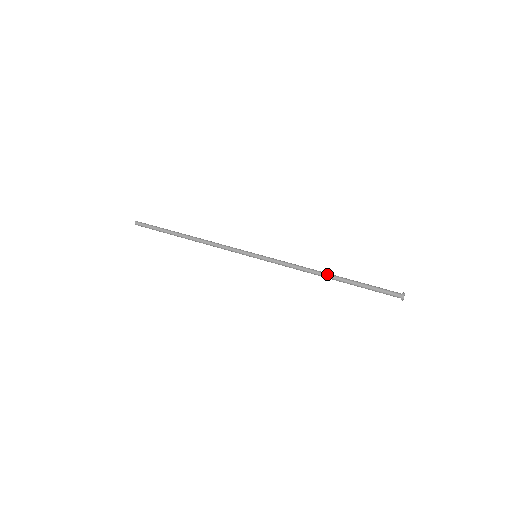
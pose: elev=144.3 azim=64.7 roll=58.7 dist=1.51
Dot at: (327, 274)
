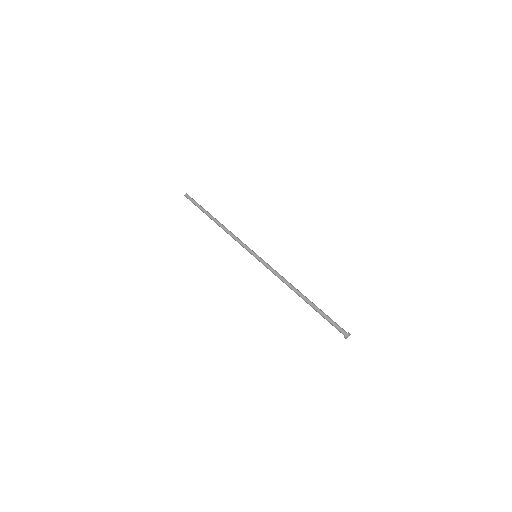
Dot at: (298, 294)
